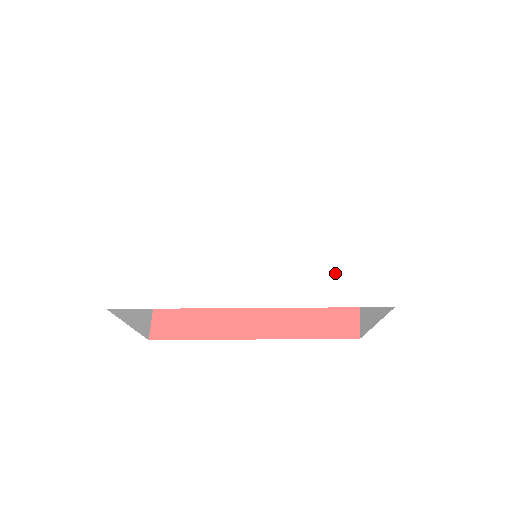
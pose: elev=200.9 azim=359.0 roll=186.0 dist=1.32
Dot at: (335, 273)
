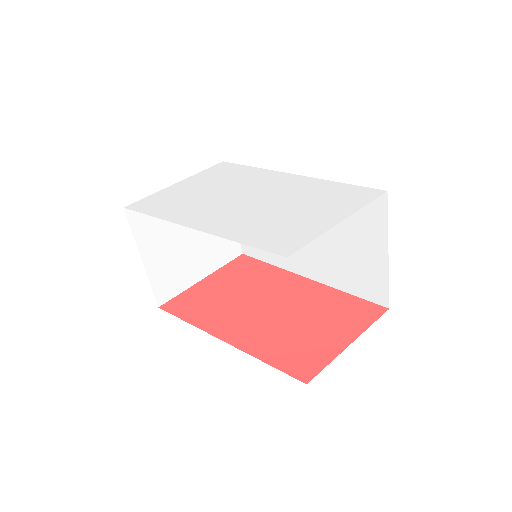
Dot at: (267, 229)
